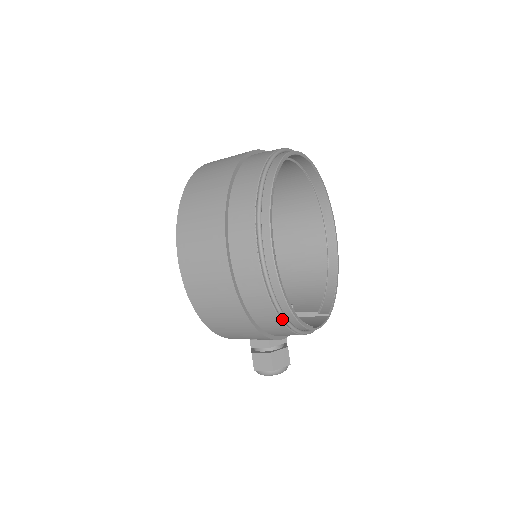
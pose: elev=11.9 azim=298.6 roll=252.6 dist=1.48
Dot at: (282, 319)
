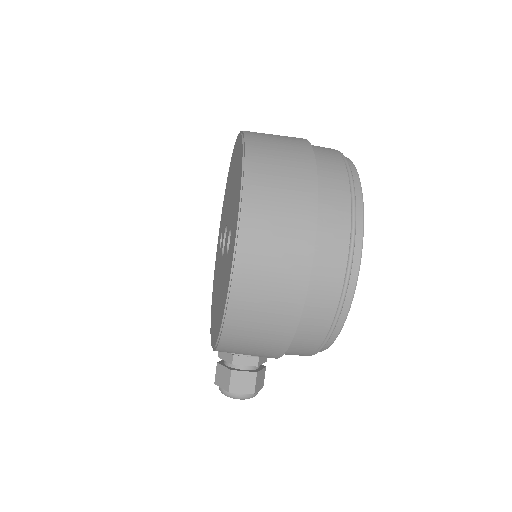
Dot at: (326, 337)
